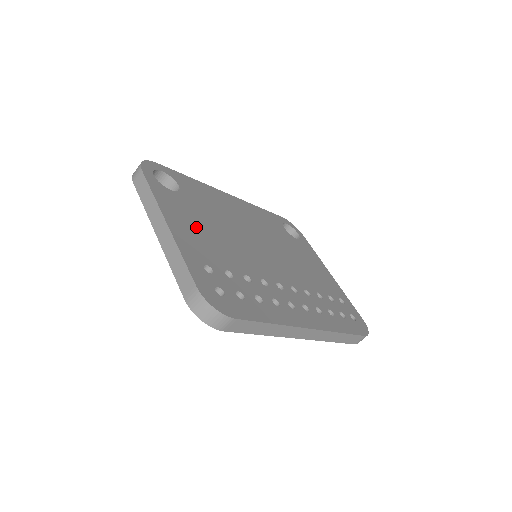
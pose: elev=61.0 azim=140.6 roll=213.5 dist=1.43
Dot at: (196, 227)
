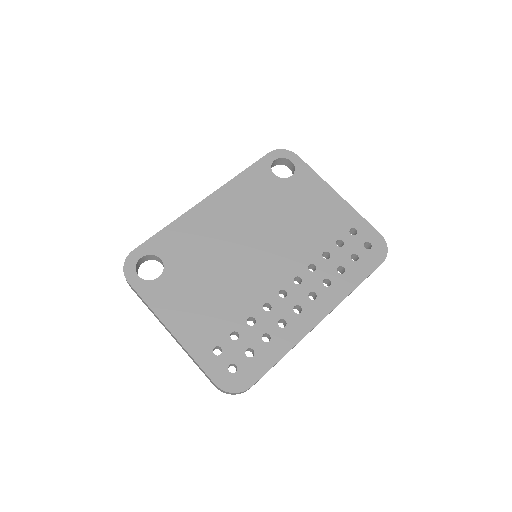
Dot at: (193, 305)
